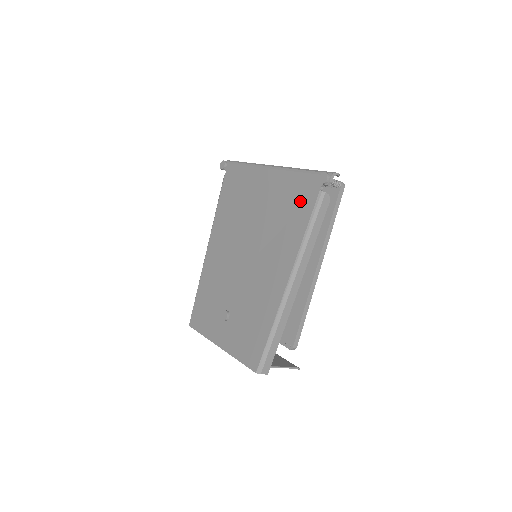
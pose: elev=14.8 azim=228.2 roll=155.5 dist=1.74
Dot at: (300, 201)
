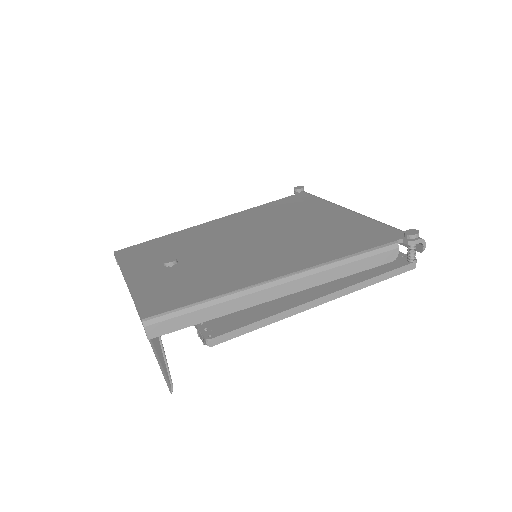
Dot at: (363, 237)
